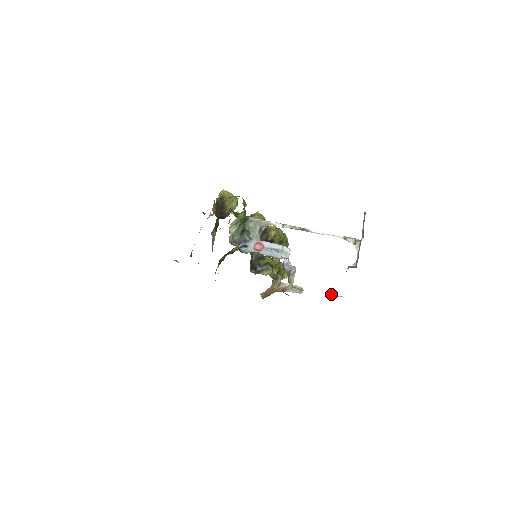
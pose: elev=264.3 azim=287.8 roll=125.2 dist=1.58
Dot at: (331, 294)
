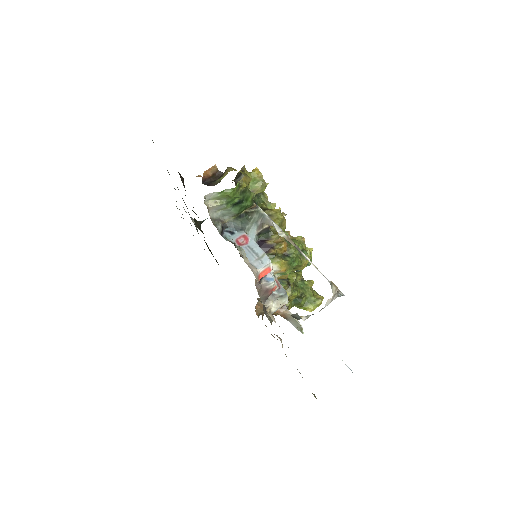
Dot at: occluded
